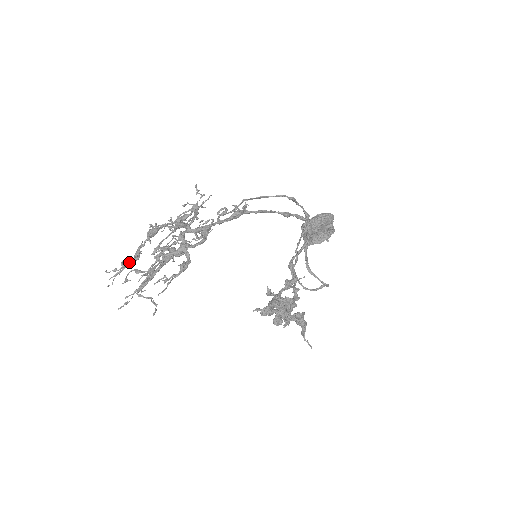
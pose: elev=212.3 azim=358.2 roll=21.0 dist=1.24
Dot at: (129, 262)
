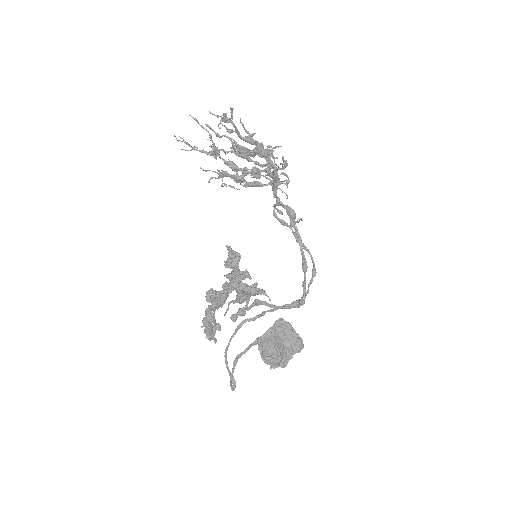
Dot at: (201, 151)
